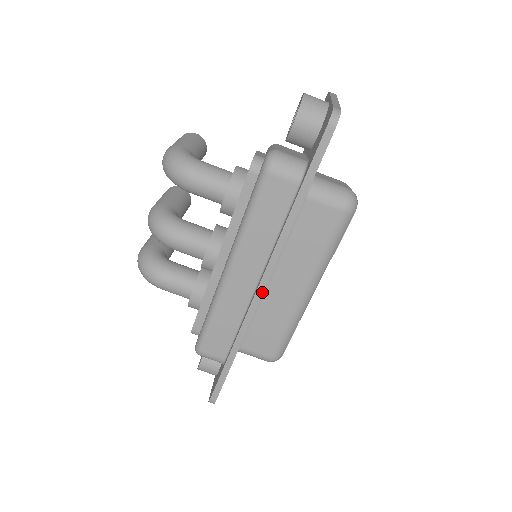
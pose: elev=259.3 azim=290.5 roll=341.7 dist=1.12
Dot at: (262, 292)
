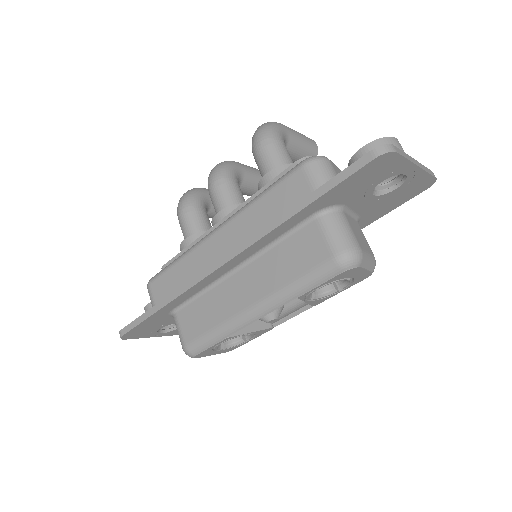
Dot at: (218, 267)
